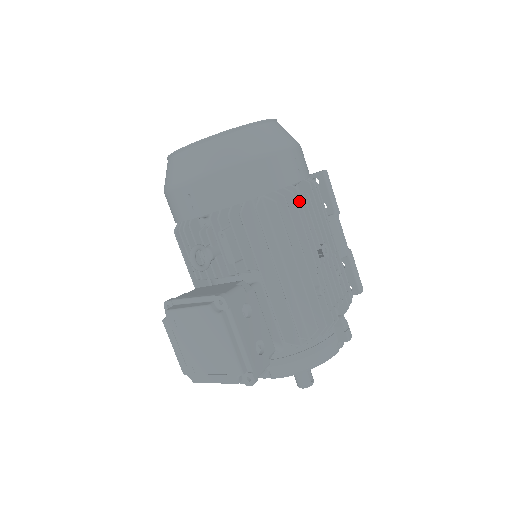
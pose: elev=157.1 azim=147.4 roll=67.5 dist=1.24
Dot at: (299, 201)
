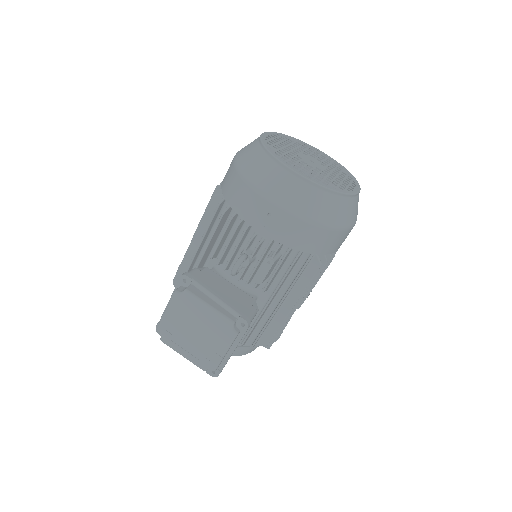
Dot at: occluded
